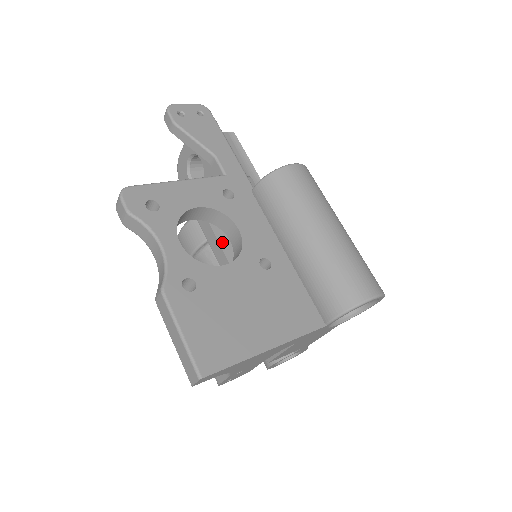
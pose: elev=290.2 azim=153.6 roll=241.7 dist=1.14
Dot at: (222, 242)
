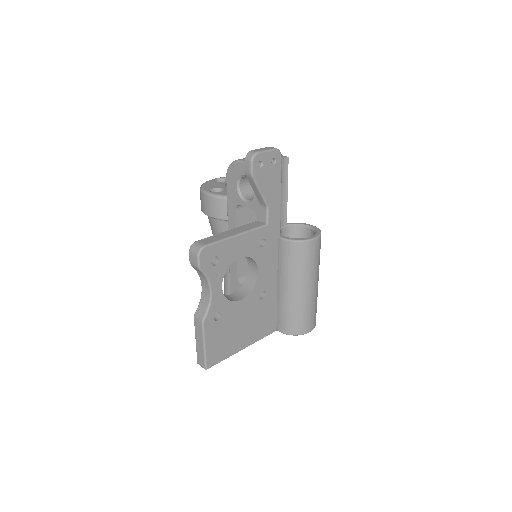
Dot at: occluded
